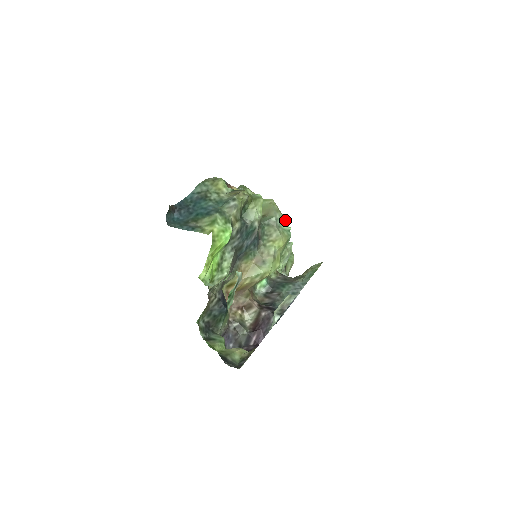
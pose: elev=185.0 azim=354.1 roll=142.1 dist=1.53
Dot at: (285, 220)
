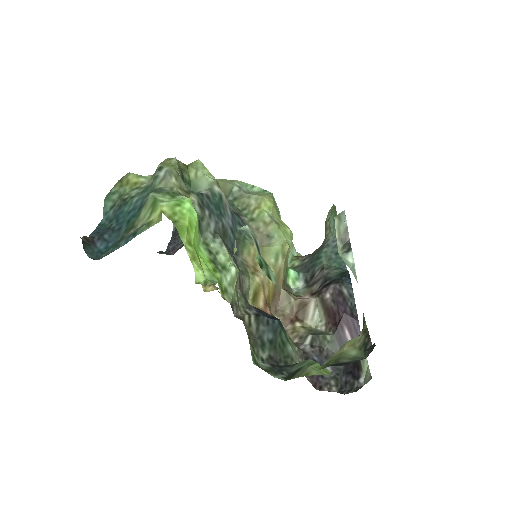
Dot at: (250, 185)
